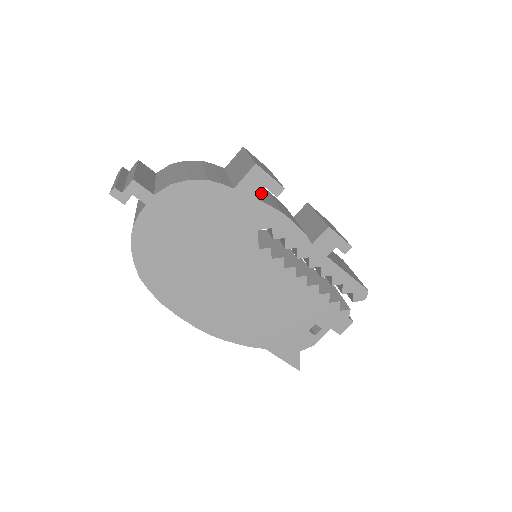
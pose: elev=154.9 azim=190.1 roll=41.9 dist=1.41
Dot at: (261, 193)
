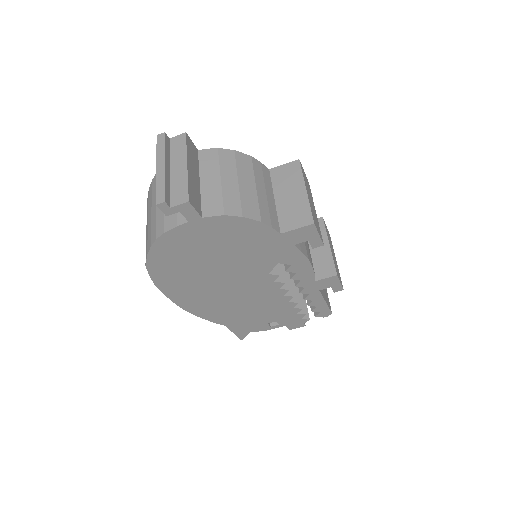
Dot at: occluded
